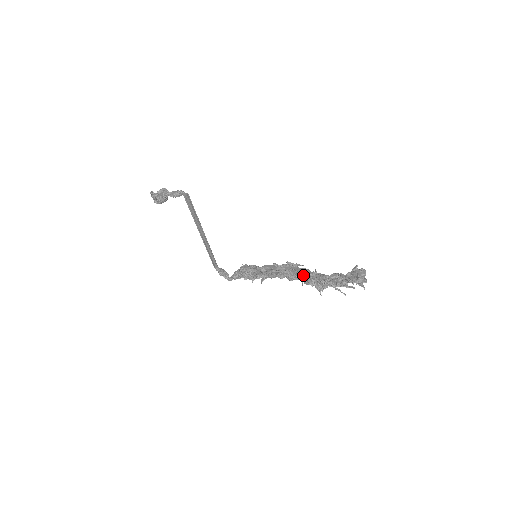
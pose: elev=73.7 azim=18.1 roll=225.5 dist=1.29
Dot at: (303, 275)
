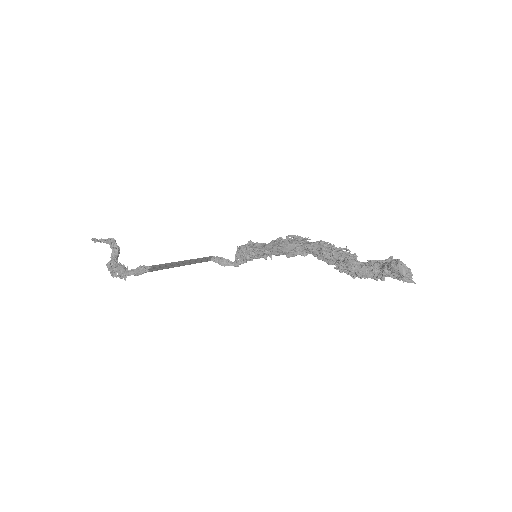
Dot at: (321, 258)
